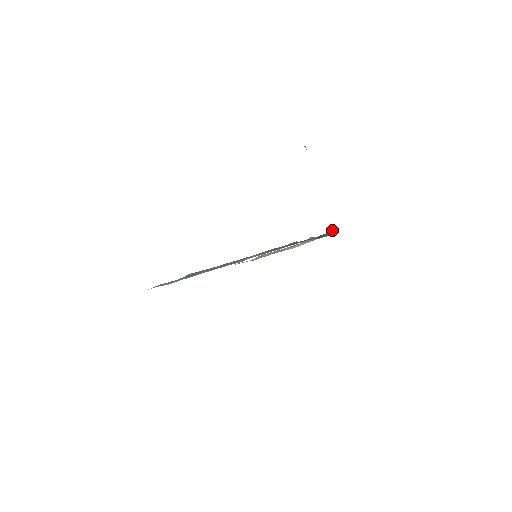
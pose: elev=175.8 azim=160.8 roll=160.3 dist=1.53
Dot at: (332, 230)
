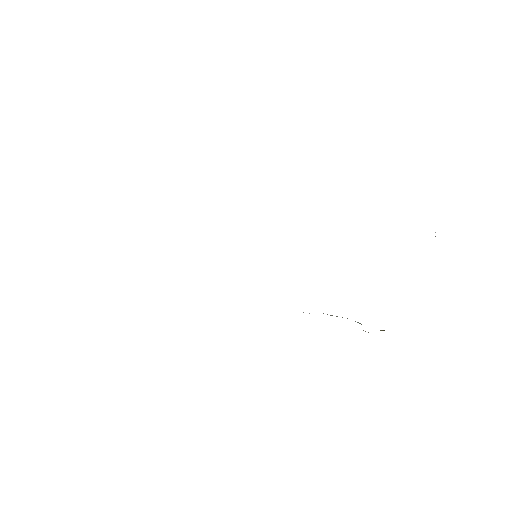
Dot at: occluded
